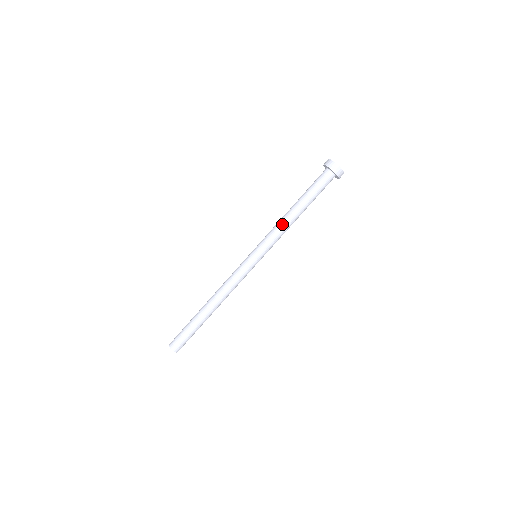
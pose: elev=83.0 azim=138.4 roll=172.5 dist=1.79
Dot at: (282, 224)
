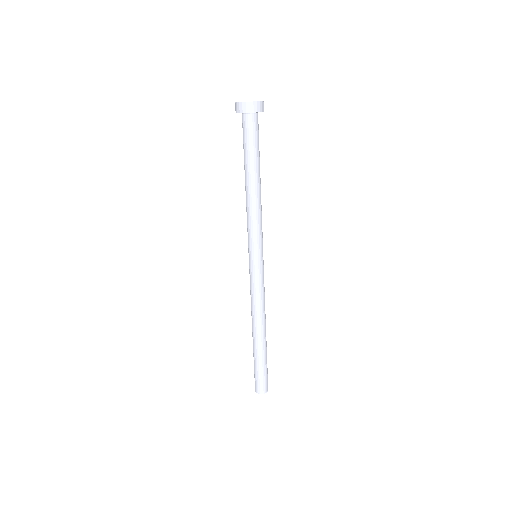
Dot at: (254, 208)
